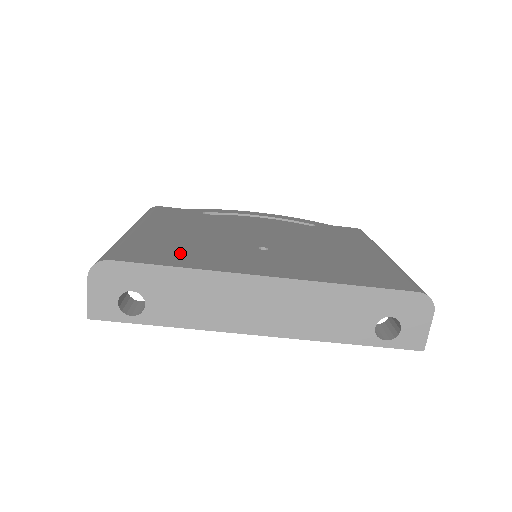
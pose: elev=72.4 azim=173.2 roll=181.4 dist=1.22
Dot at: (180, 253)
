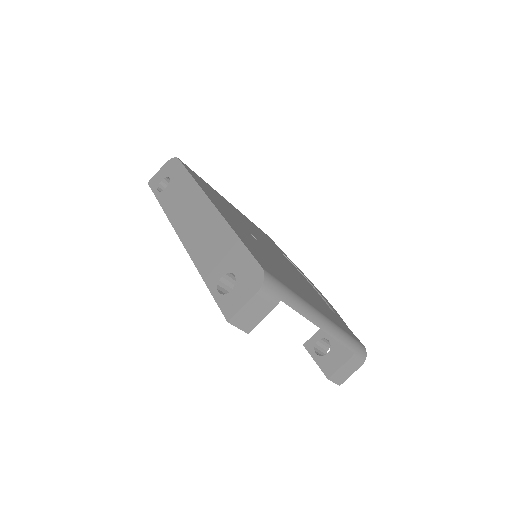
Dot at: occluded
